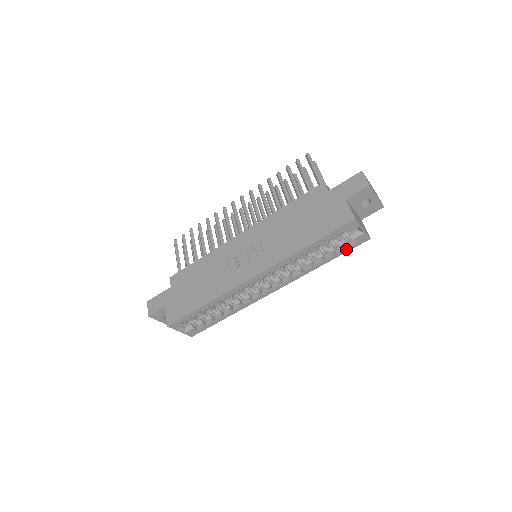
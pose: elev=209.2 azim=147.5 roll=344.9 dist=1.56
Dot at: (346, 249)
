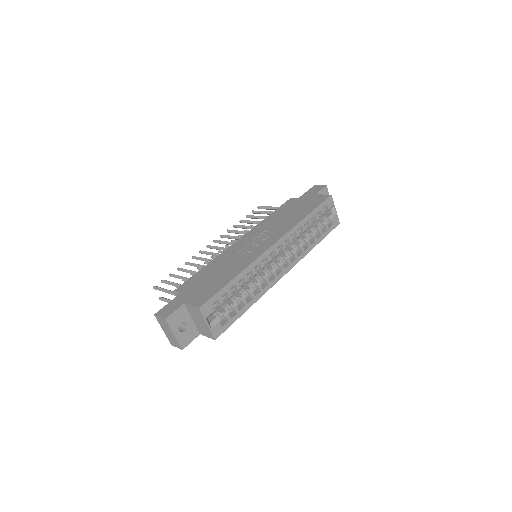
Dot at: (327, 231)
